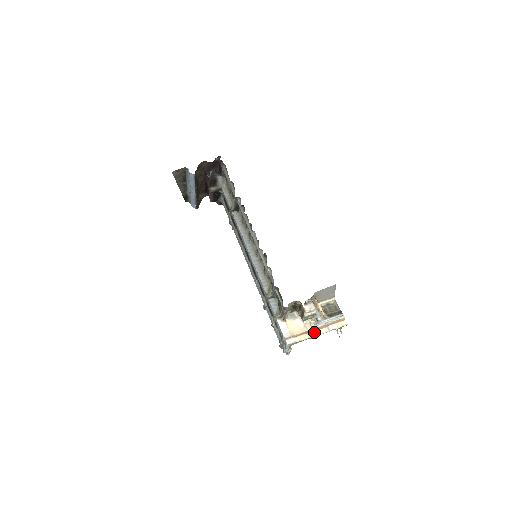
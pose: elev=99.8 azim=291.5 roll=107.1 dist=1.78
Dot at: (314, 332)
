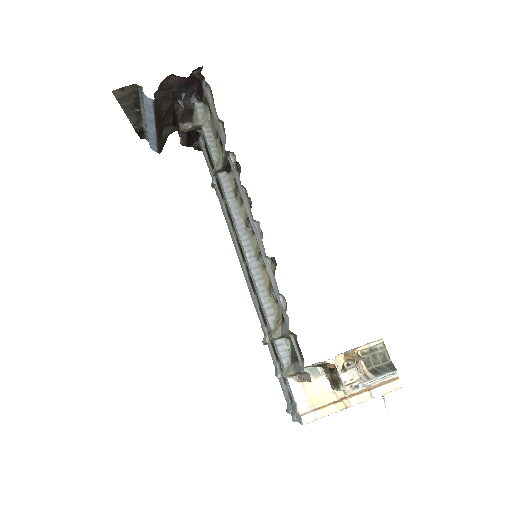
Dot at: (347, 400)
